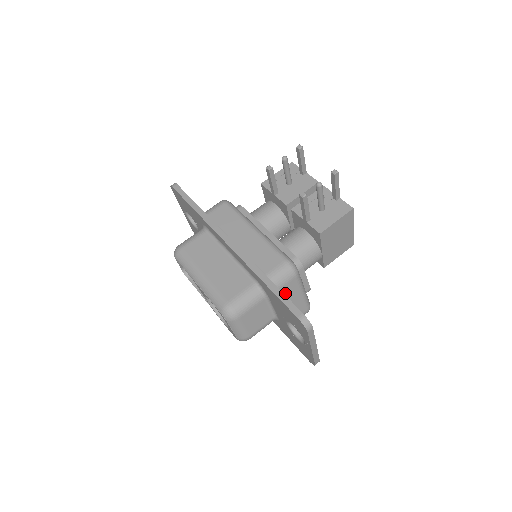
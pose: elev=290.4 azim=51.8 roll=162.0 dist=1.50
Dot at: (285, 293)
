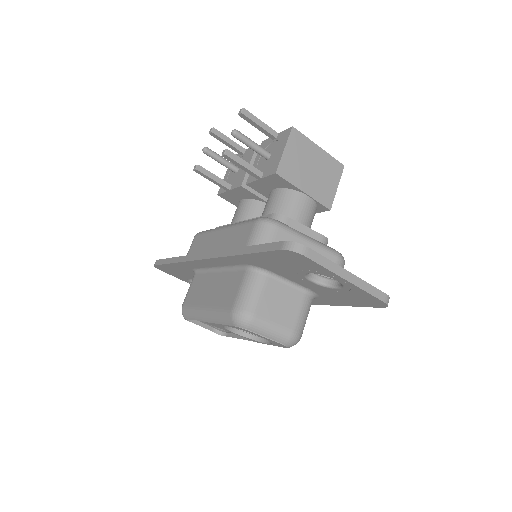
Dot at: occluded
